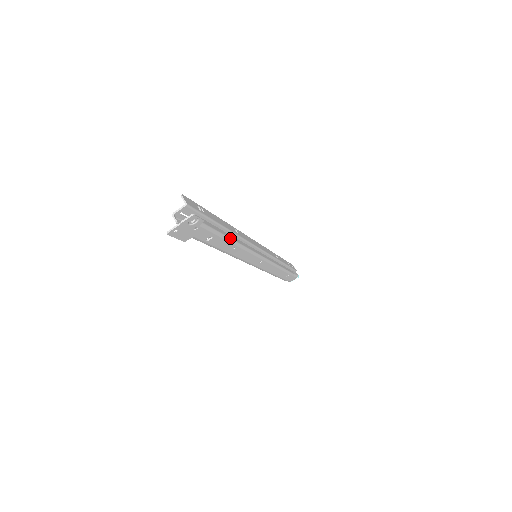
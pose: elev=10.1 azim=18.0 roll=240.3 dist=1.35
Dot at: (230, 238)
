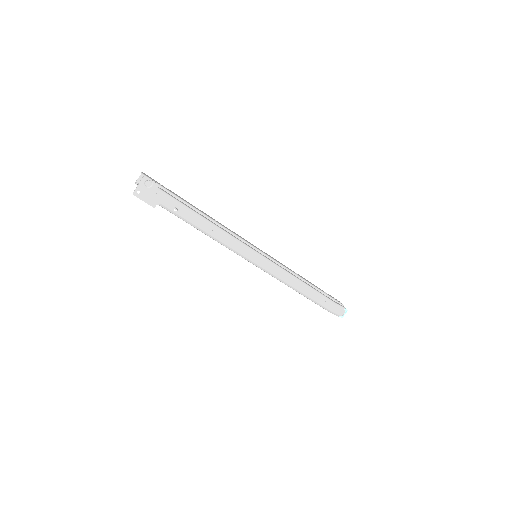
Dot at: (200, 215)
